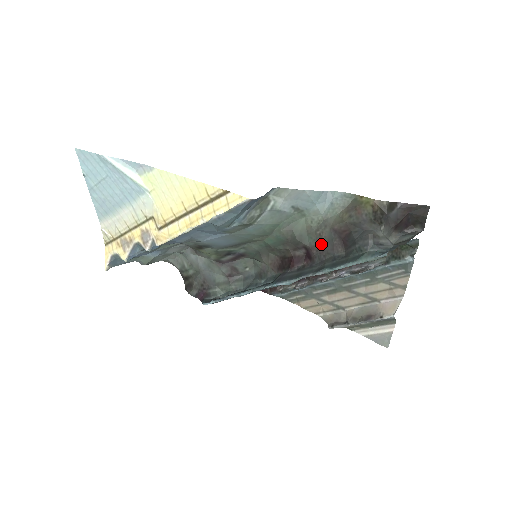
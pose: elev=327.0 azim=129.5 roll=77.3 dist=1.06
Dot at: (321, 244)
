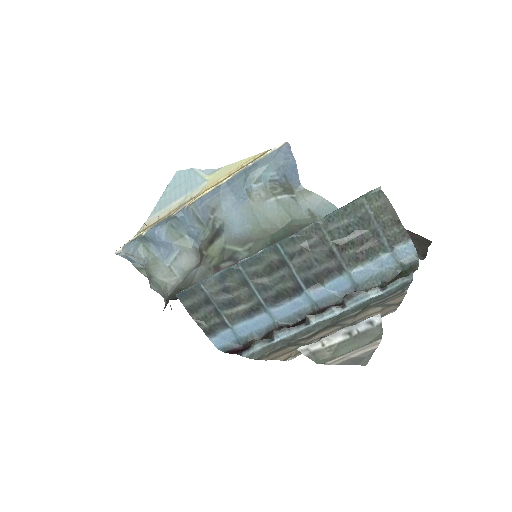
Dot at: occluded
